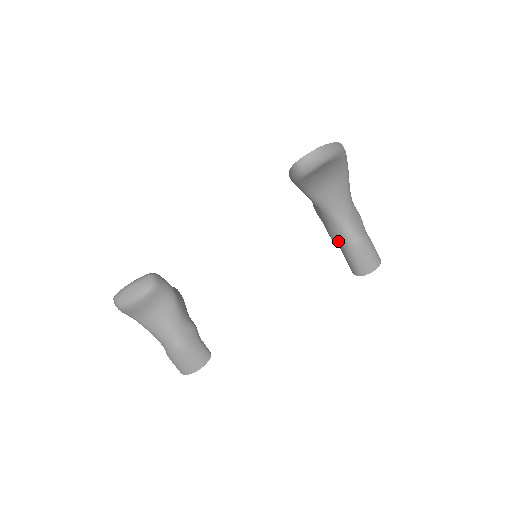
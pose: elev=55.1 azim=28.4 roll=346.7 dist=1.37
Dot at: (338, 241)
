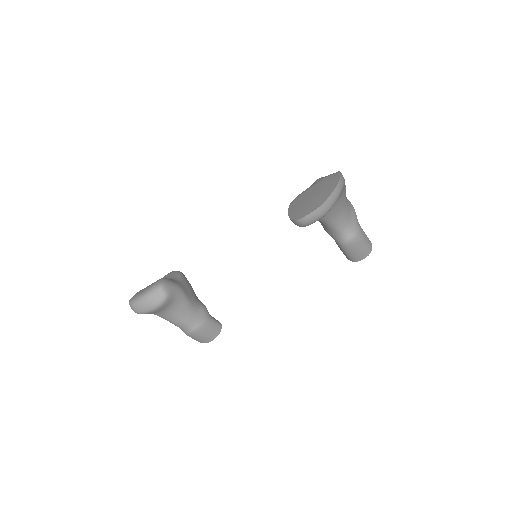
Dot at: (333, 238)
